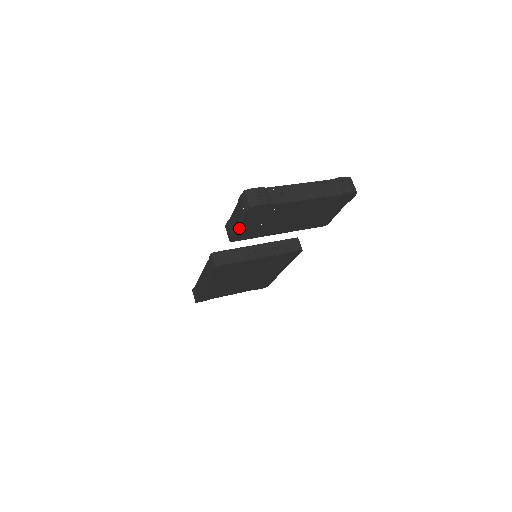
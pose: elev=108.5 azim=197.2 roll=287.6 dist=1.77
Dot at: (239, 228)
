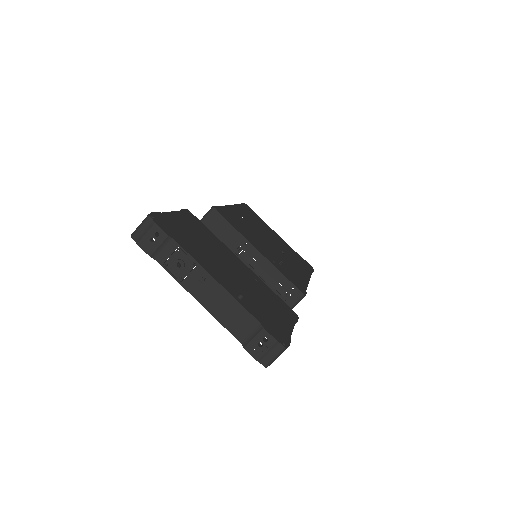
Dot at: occluded
